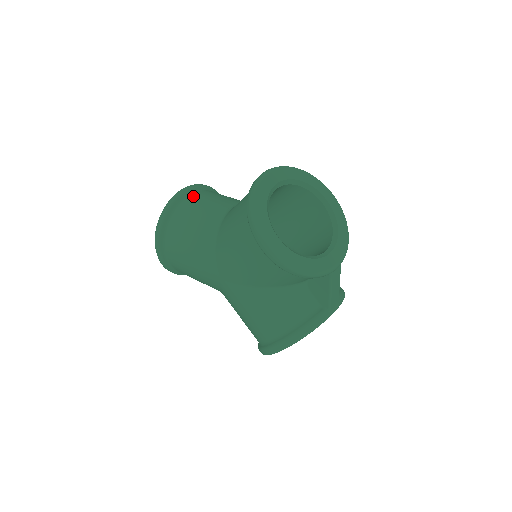
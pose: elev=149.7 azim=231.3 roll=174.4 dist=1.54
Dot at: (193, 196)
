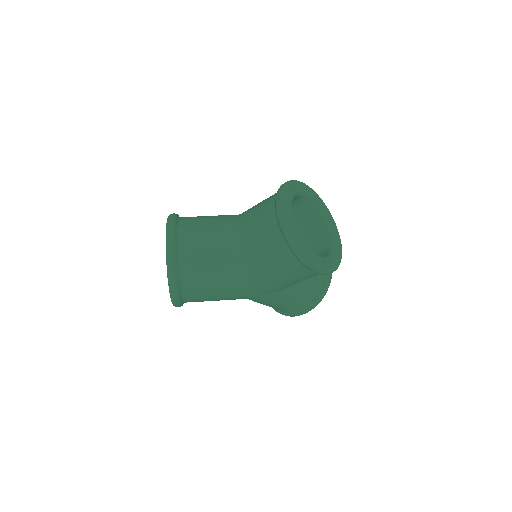
Dot at: (184, 241)
